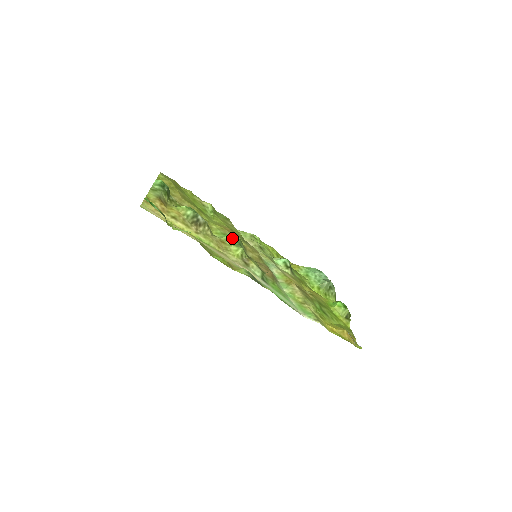
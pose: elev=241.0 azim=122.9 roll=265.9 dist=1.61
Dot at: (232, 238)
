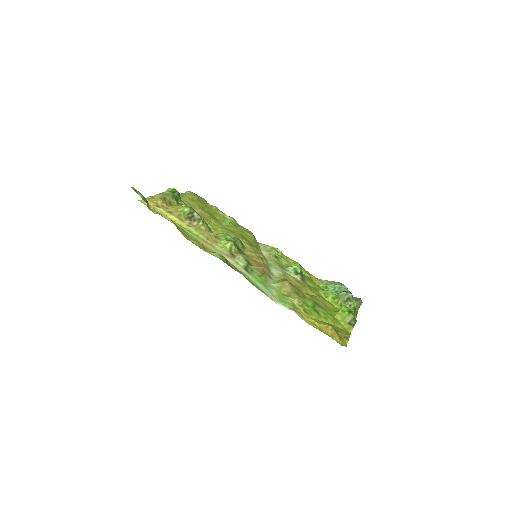
Dot at: (228, 235)
